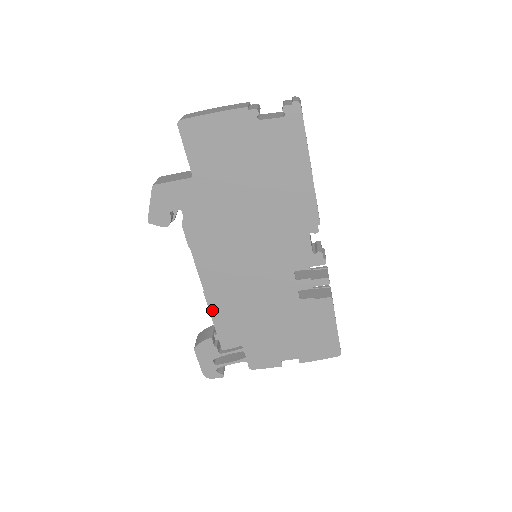
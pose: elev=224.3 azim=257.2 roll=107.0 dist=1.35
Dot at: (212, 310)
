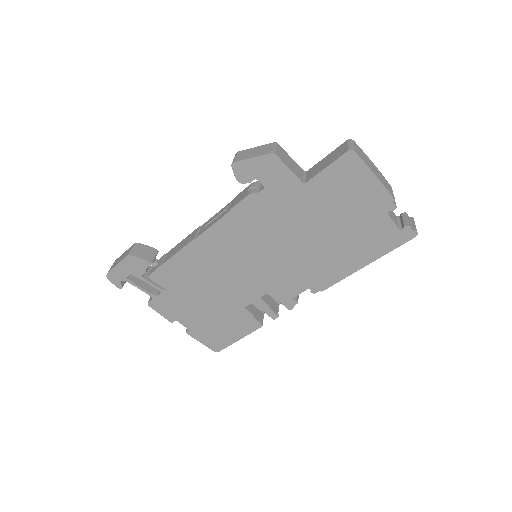
Dot at: (181, 253)
